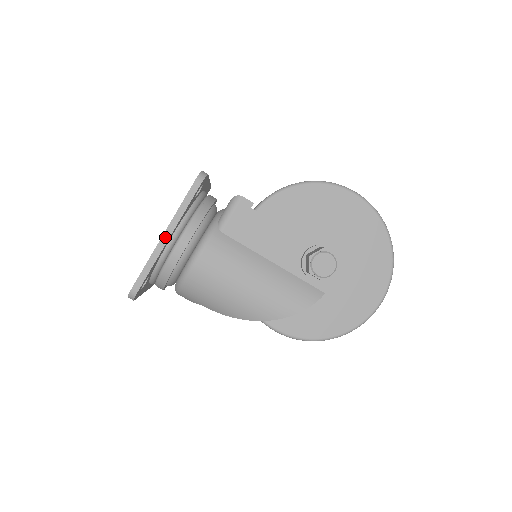
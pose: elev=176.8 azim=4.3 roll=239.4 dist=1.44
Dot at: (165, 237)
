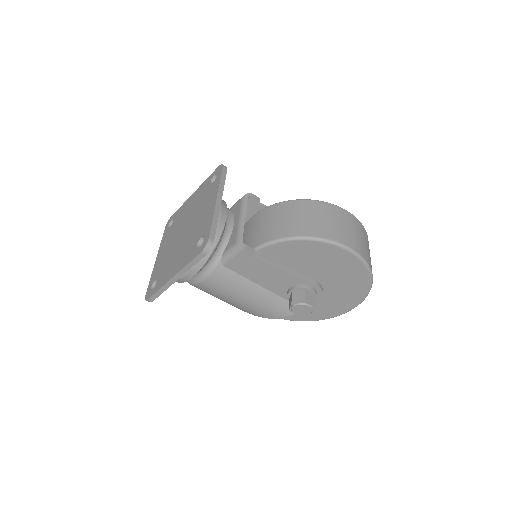
Dot at: (174, 279)
